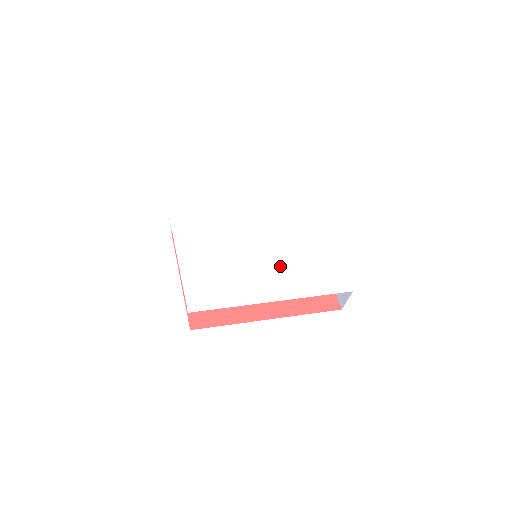
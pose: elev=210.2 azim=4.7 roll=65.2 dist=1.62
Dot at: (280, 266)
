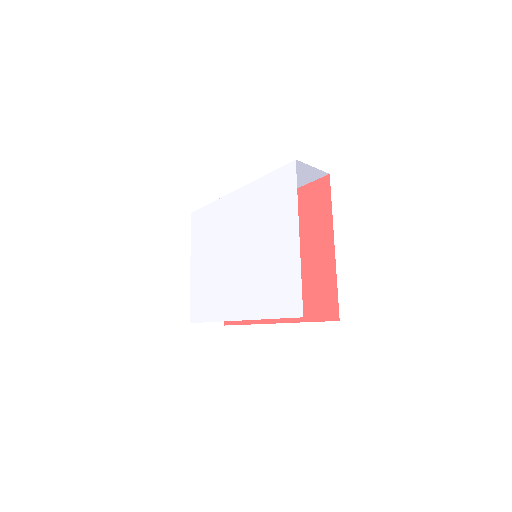
Dot at: (249, 279)
